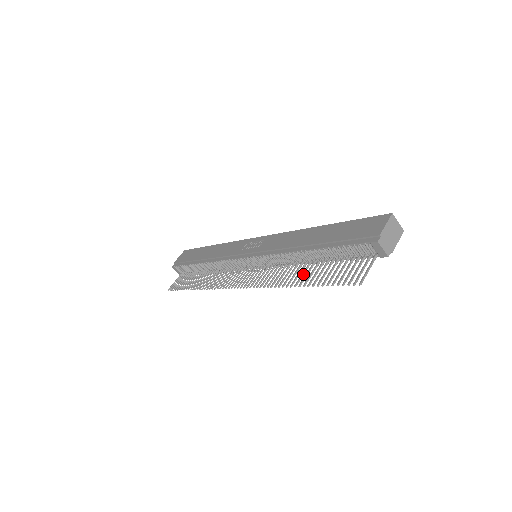
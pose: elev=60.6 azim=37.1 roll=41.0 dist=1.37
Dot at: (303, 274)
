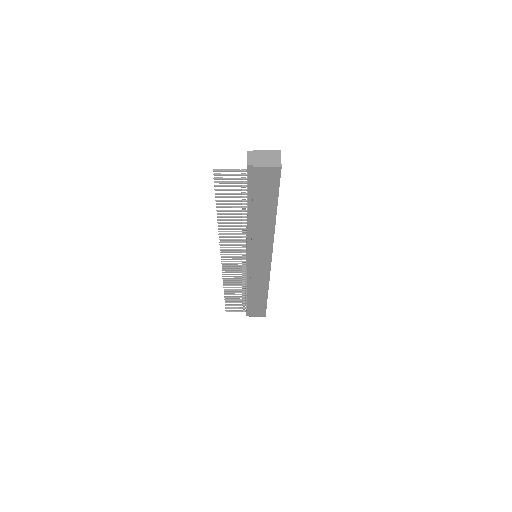
Dot at: (232, 216)
